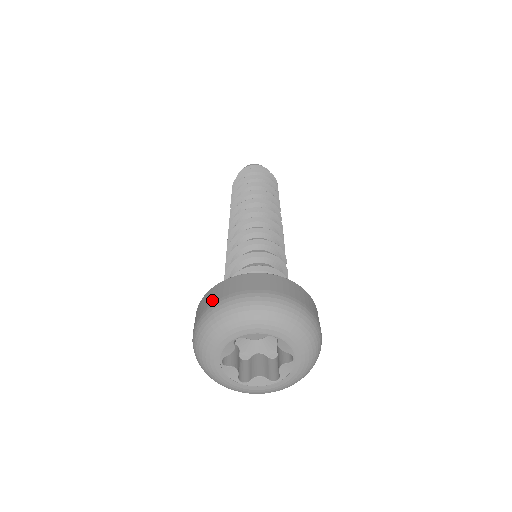
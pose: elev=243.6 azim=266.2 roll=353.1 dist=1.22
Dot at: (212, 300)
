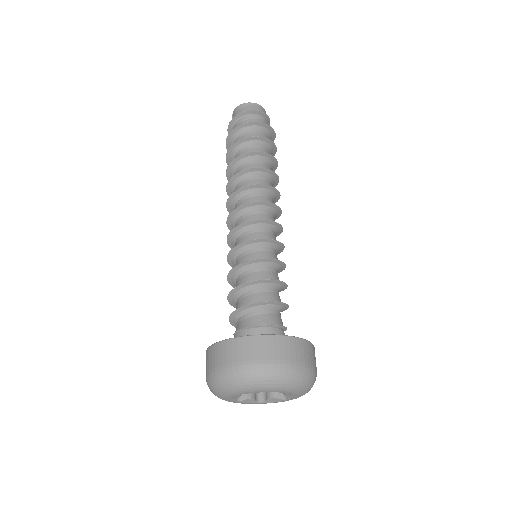
Dot at: (256, 356)
